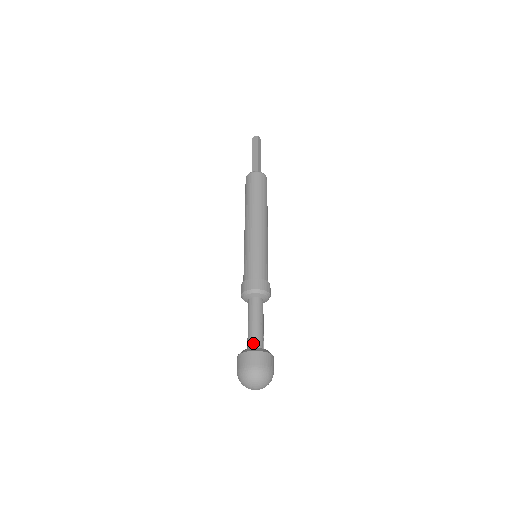
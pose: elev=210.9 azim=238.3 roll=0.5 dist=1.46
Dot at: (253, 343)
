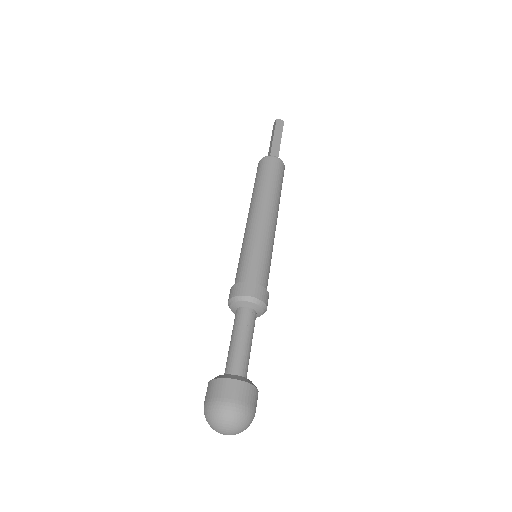
Dot at: (226, 369)
